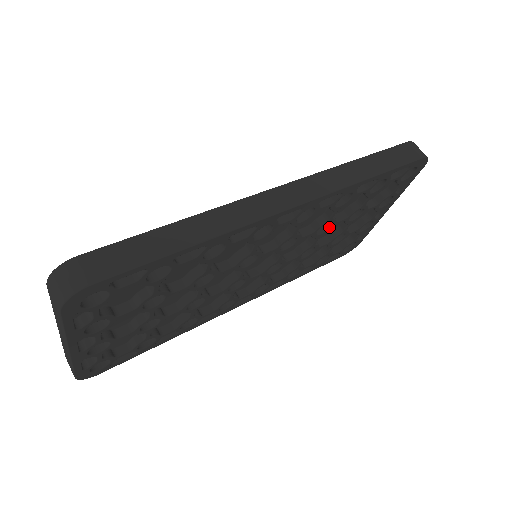
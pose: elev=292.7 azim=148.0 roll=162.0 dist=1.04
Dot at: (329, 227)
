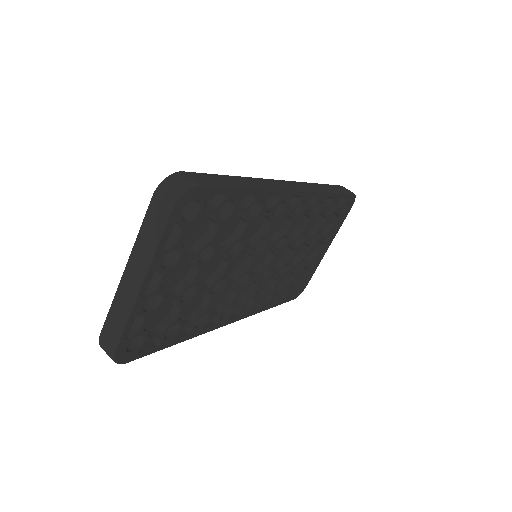
Dot at: (302, 241)
